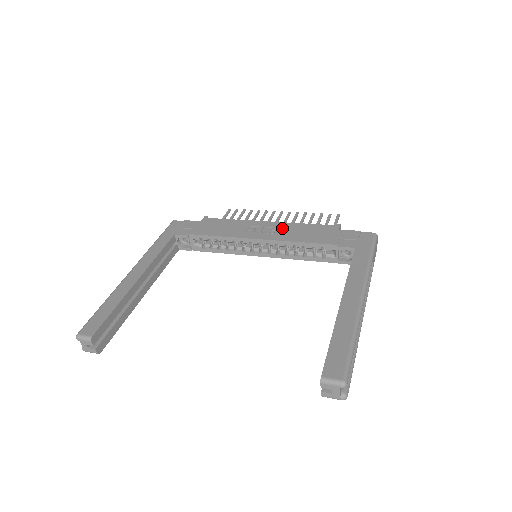
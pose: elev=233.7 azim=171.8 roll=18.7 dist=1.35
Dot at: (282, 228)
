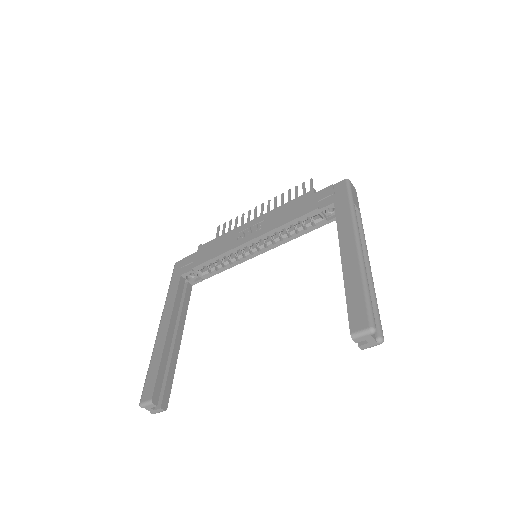
Dot at: (266, 219)
